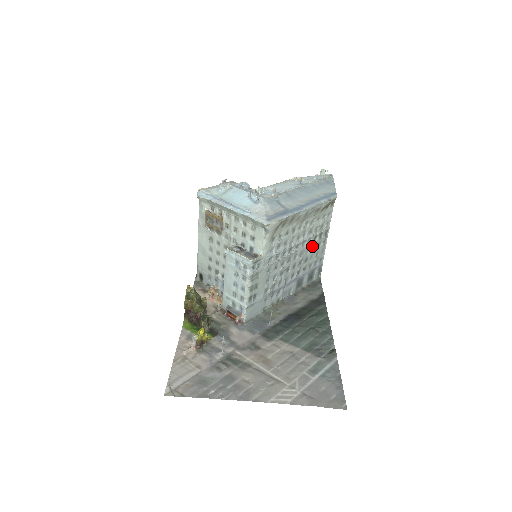
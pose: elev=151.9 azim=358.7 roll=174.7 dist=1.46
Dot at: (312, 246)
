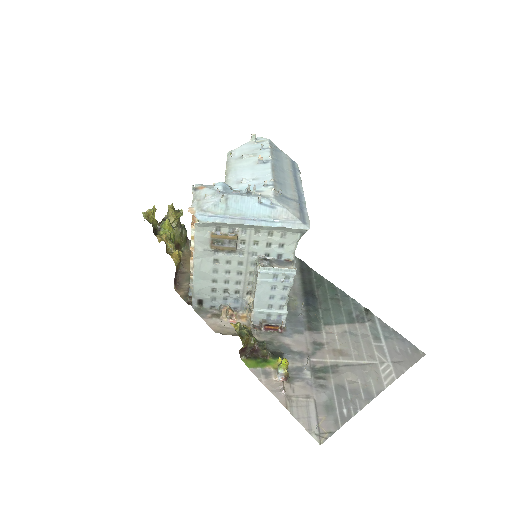
Dot at: occluded
